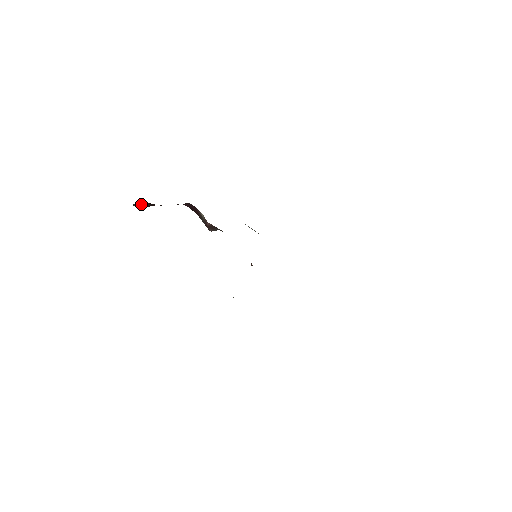
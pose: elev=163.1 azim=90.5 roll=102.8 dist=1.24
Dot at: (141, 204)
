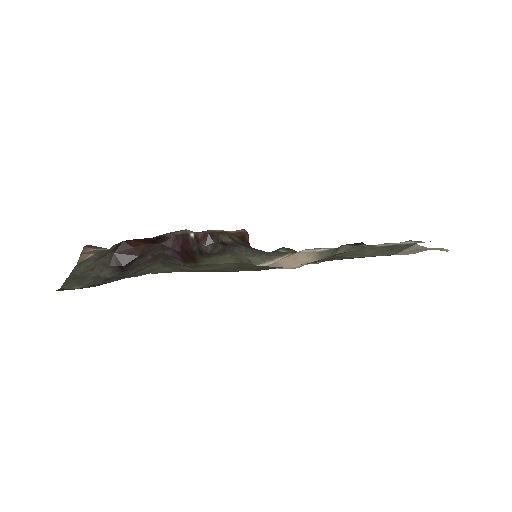
Dot at: (119, 256)
